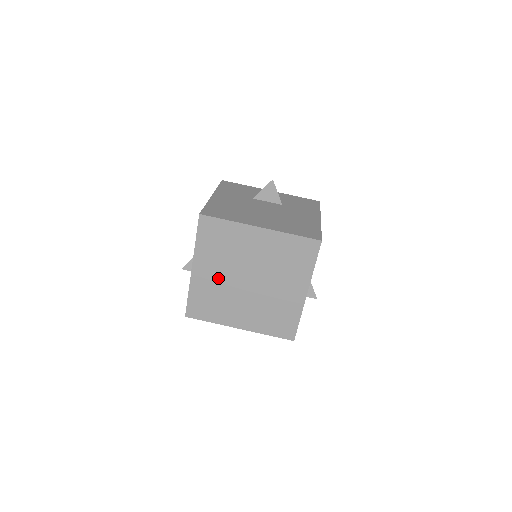
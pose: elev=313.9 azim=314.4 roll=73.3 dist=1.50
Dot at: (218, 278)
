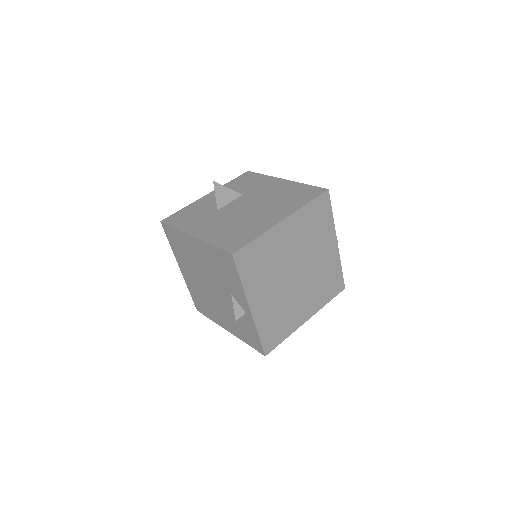
Dot at: (274, 296)
